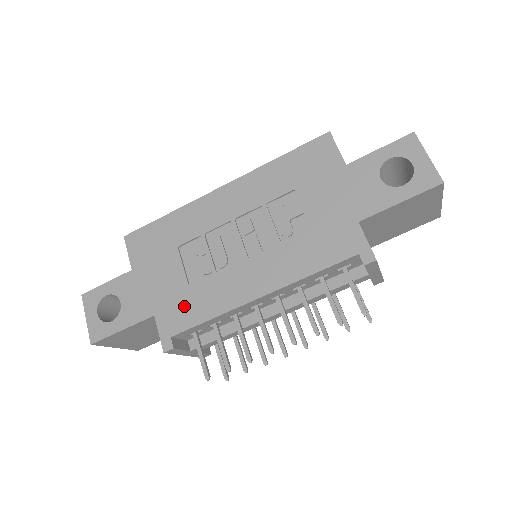
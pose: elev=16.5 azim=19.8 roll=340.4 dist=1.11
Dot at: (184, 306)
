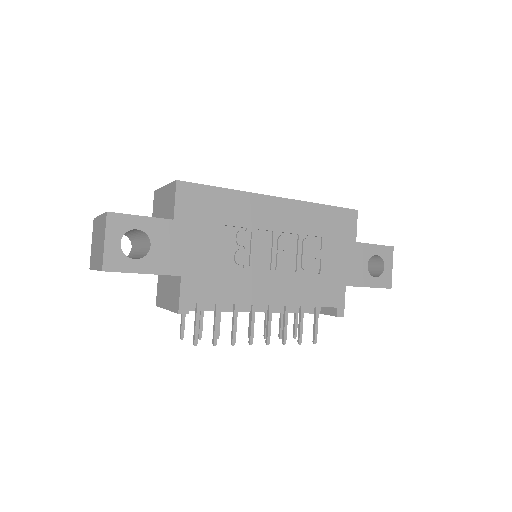
Dot at: (211, 282)
